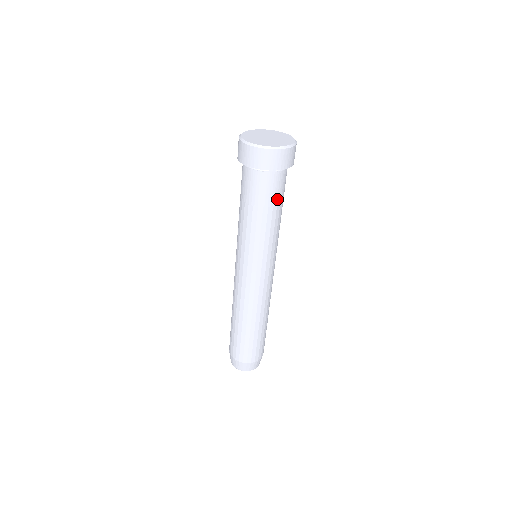
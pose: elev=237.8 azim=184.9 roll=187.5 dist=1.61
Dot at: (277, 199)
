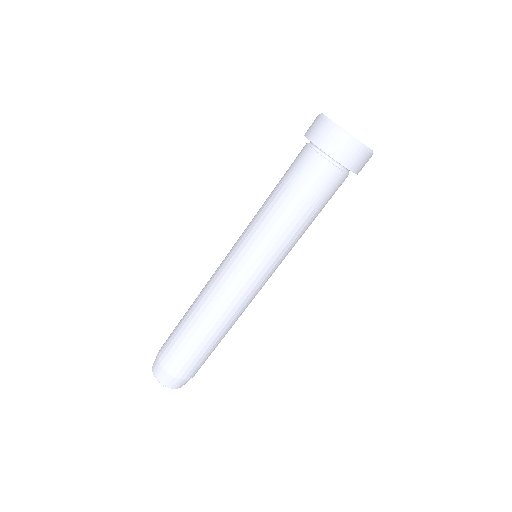
Dot at: (311, 194)
